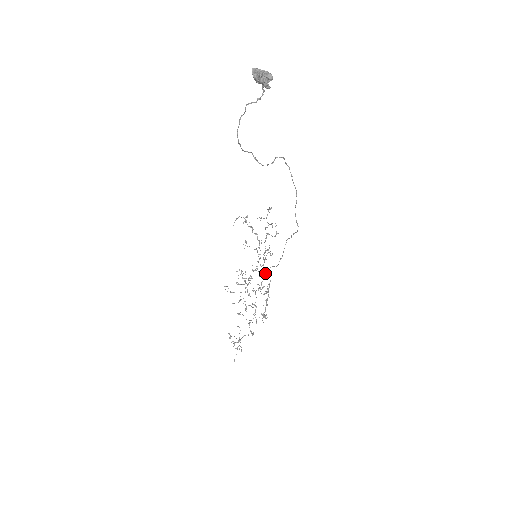
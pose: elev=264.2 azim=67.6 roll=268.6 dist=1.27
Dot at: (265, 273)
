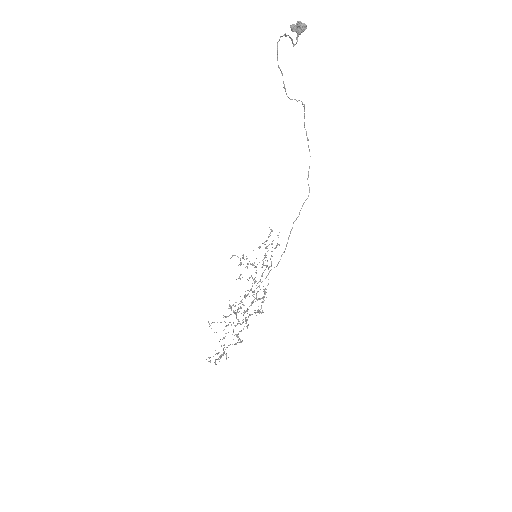
Dot at: occluded
